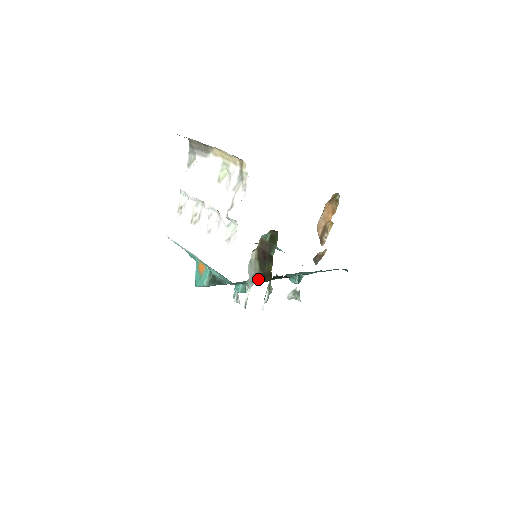
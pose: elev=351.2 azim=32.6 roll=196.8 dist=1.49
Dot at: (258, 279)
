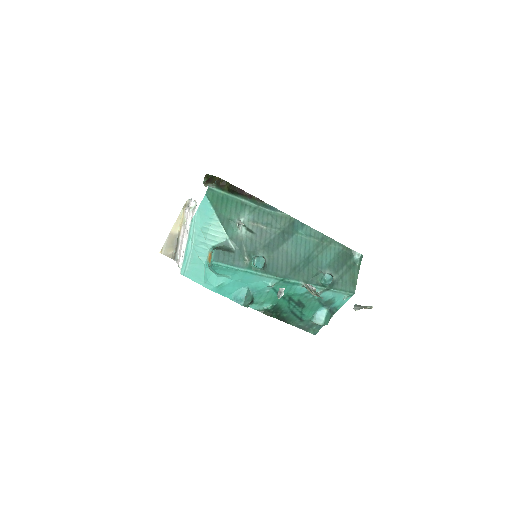
Dot at: (217, 187)
